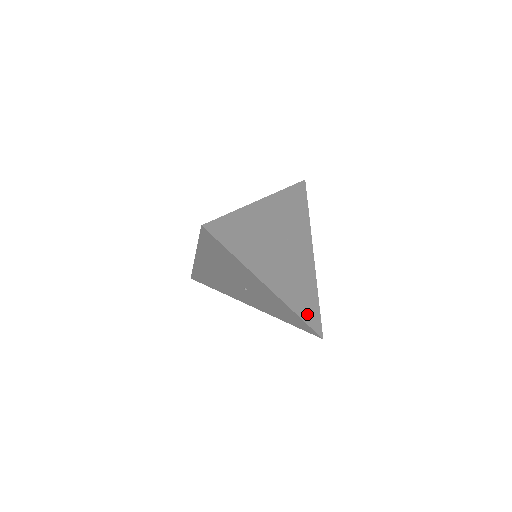
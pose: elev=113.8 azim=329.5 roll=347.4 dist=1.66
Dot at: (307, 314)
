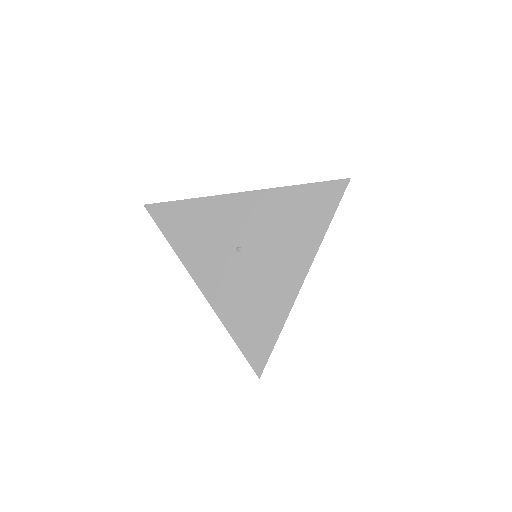
Dot at: occluded
